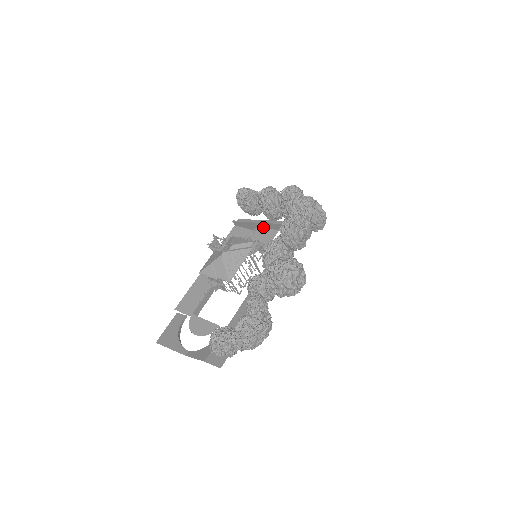
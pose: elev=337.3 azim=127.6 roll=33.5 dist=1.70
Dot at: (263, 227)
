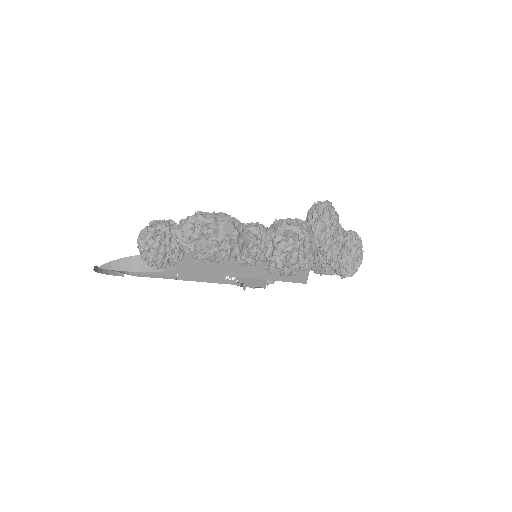
Dot at: occluded
